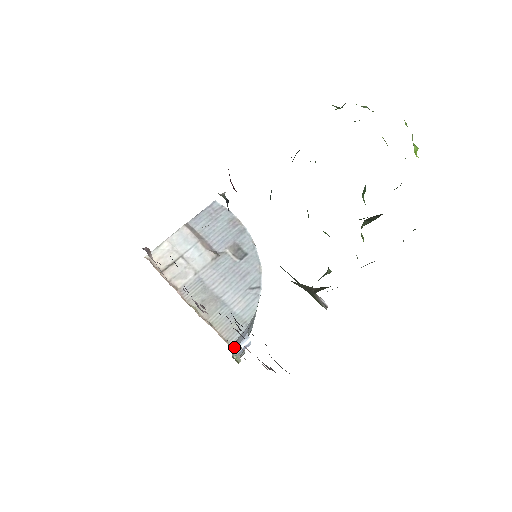
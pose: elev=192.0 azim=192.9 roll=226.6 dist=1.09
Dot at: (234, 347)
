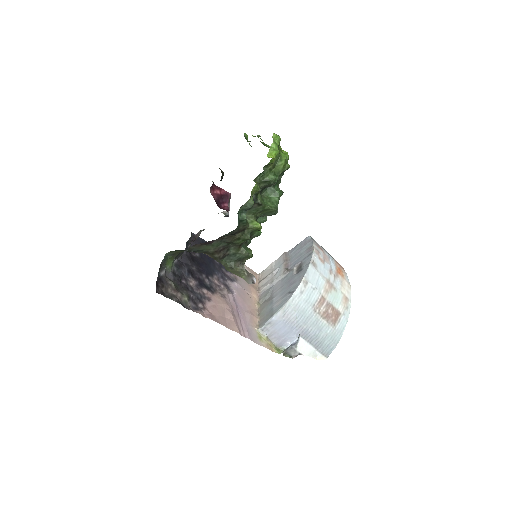
Dot at: (274, 337)
